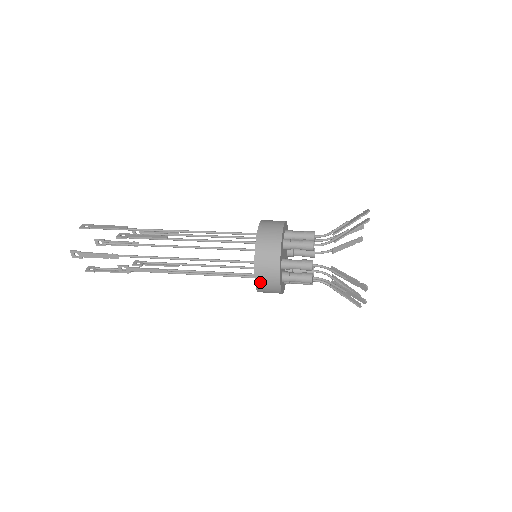
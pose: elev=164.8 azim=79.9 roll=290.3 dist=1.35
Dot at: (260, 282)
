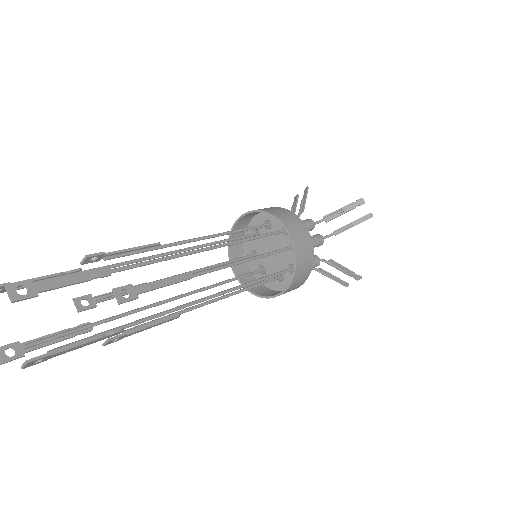
Dot at: occluded
